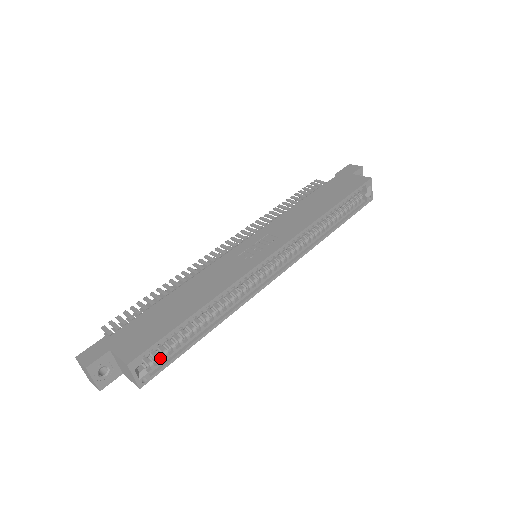
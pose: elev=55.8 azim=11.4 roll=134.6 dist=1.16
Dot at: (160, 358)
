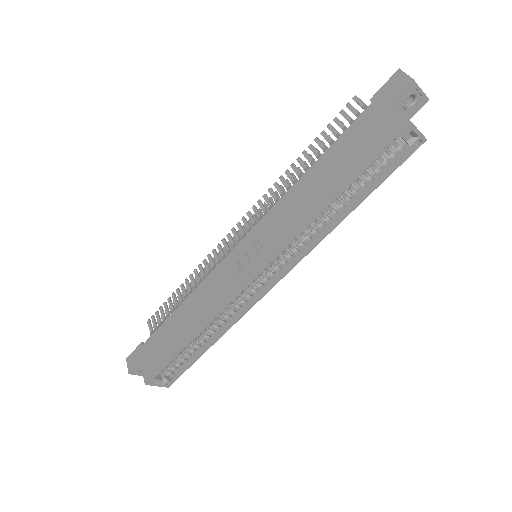
Dot at: (175, 369)
